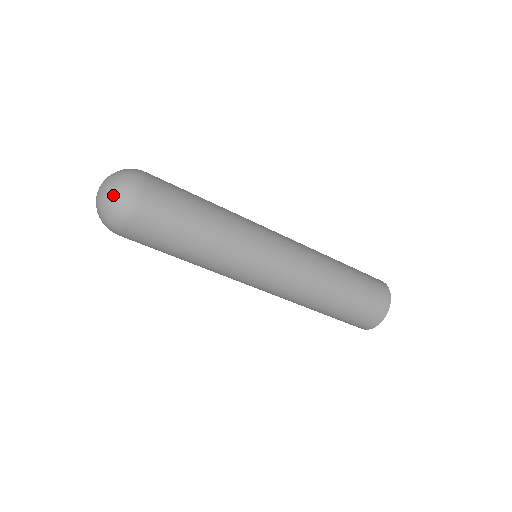
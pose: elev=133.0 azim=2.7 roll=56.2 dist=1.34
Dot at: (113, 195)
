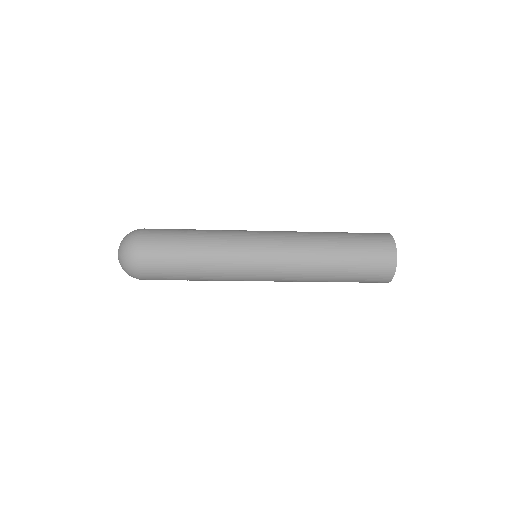
Dot at: (123, 253)
